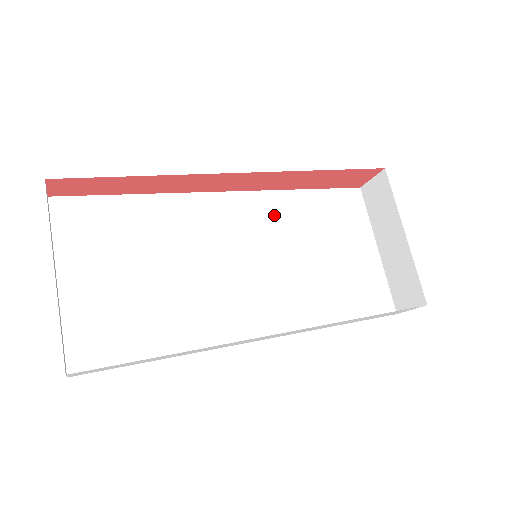
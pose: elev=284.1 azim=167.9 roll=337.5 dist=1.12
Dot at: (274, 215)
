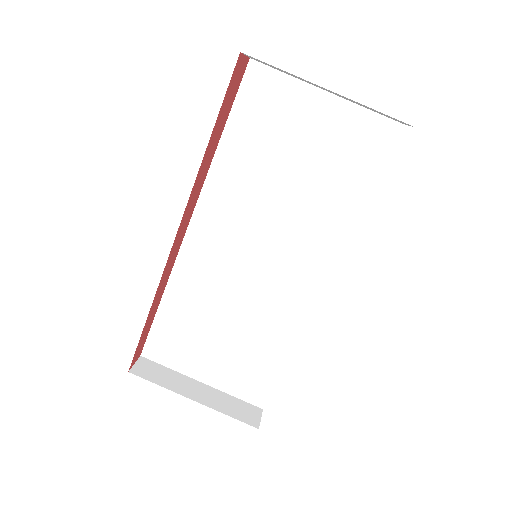
Dot at: (230, 195)
